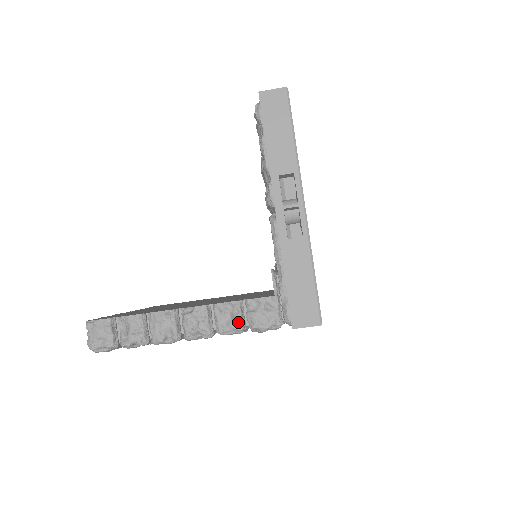
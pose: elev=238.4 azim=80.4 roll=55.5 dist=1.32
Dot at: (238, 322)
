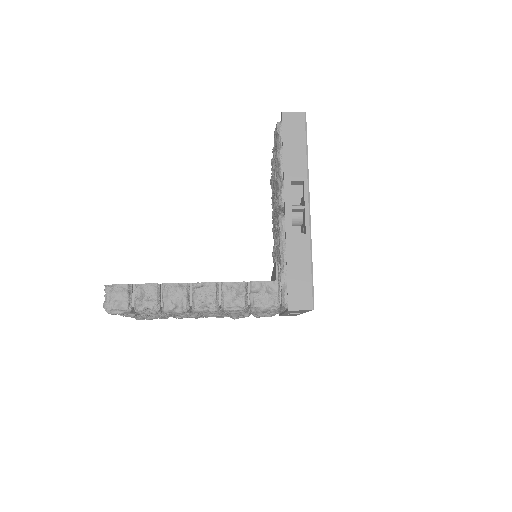
Dot at: (242, 300)
